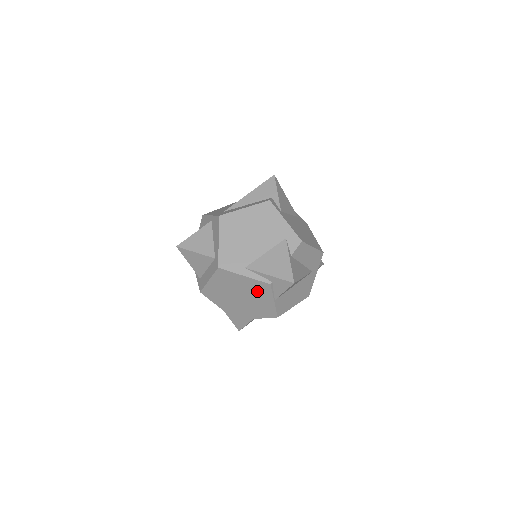
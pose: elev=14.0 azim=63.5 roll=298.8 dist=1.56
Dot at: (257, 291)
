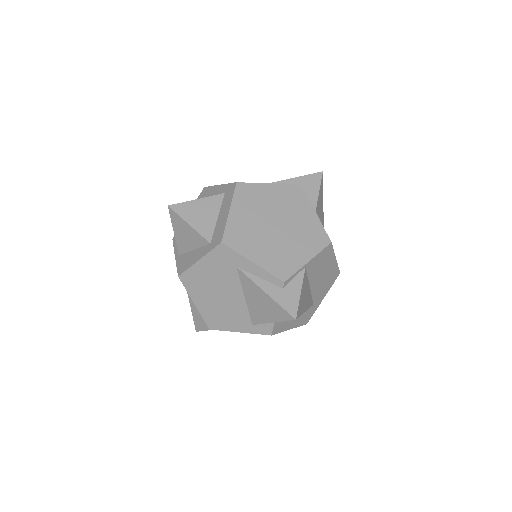
Dot at: (291, 204)
